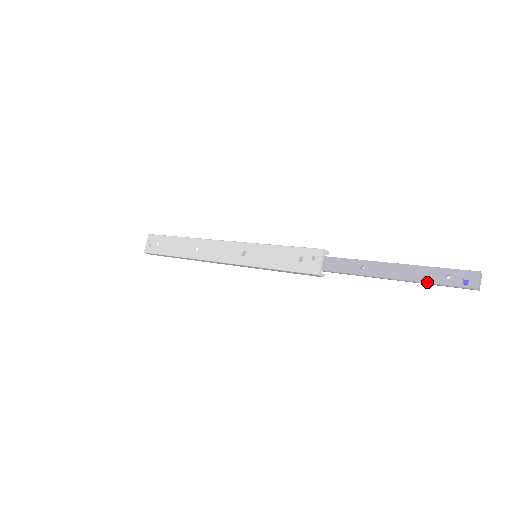
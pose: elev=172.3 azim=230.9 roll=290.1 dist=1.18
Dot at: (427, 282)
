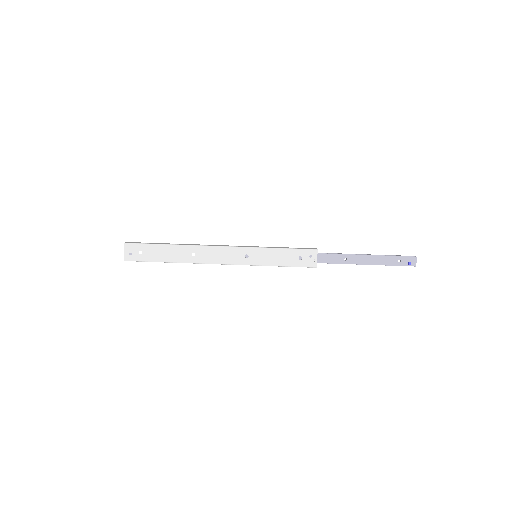
Dot at: (388, 265)
